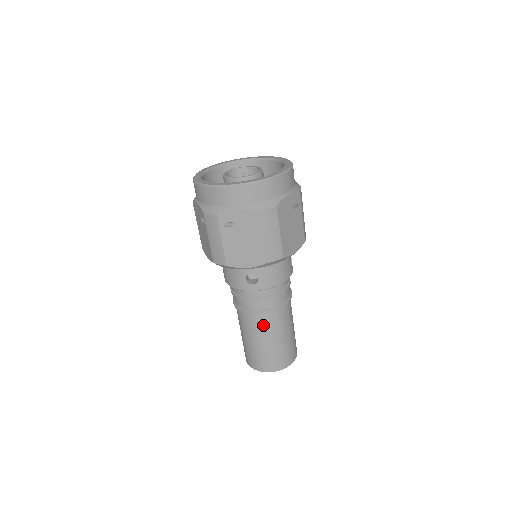
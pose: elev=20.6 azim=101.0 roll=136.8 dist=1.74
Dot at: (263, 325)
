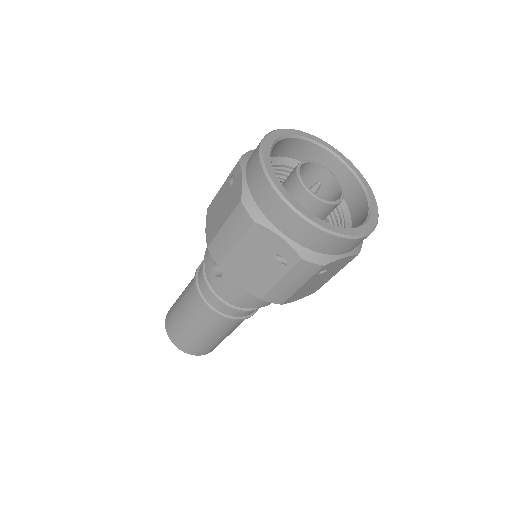
Dot at: (238, 324)
